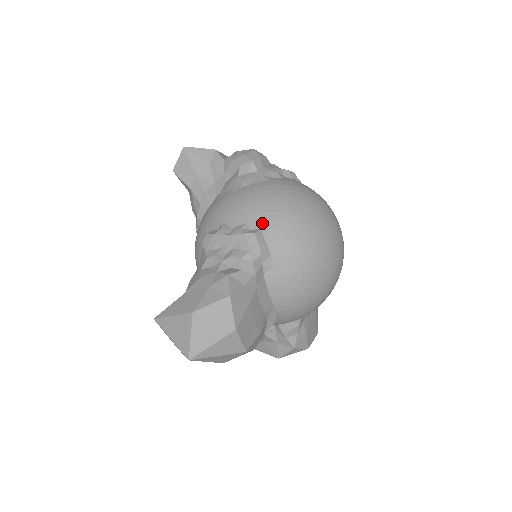
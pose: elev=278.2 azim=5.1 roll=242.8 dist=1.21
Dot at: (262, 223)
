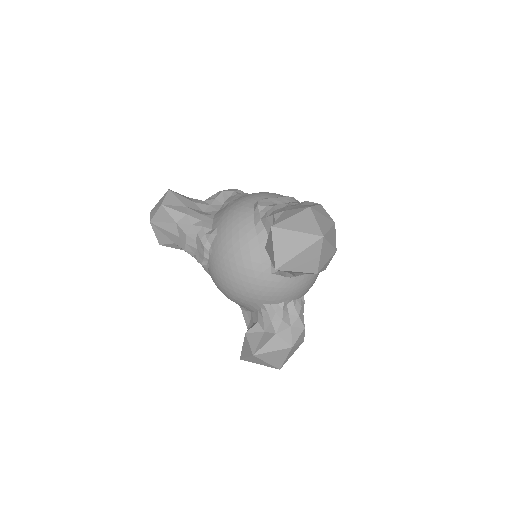
Dot at: occluded
